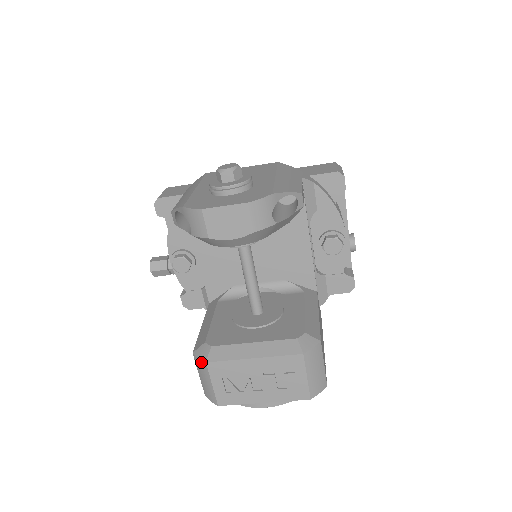
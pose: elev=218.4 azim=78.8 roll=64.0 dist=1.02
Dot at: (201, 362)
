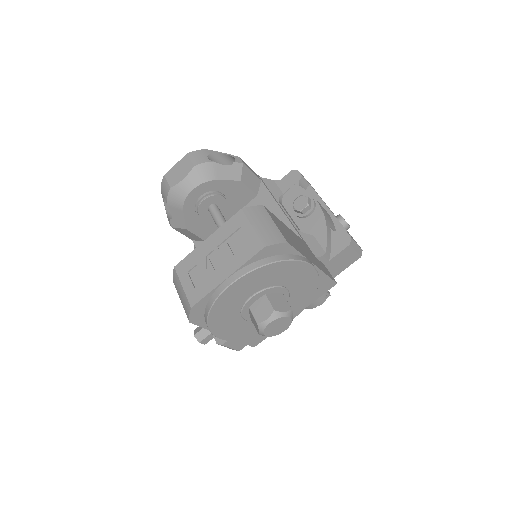
Dot at: (174, 274)
